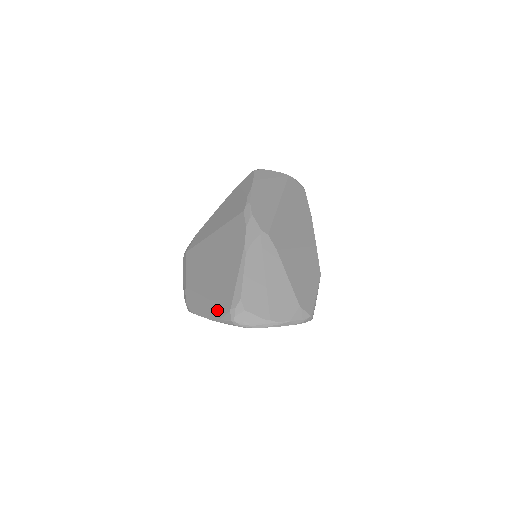
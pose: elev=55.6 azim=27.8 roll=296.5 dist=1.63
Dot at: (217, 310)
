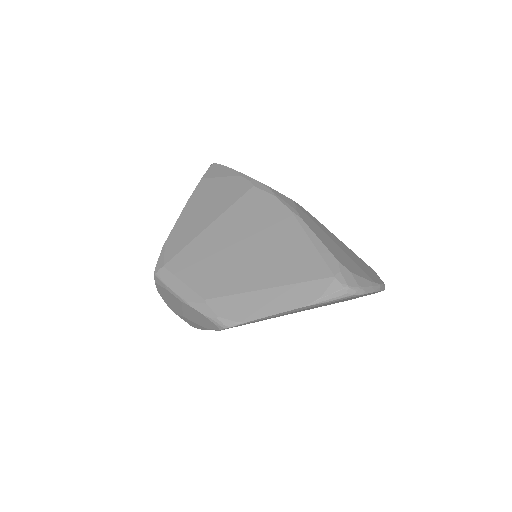
Dot at: (306, 290)
